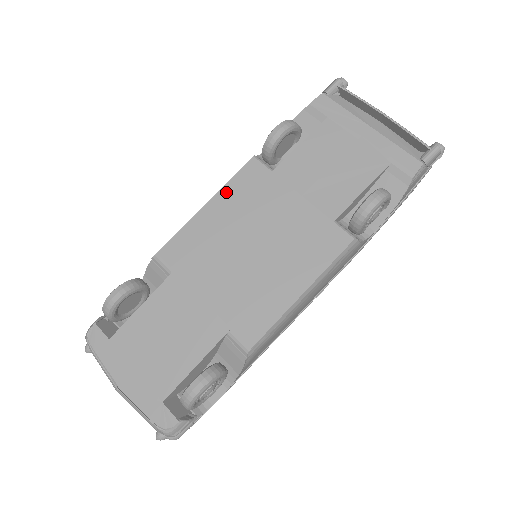
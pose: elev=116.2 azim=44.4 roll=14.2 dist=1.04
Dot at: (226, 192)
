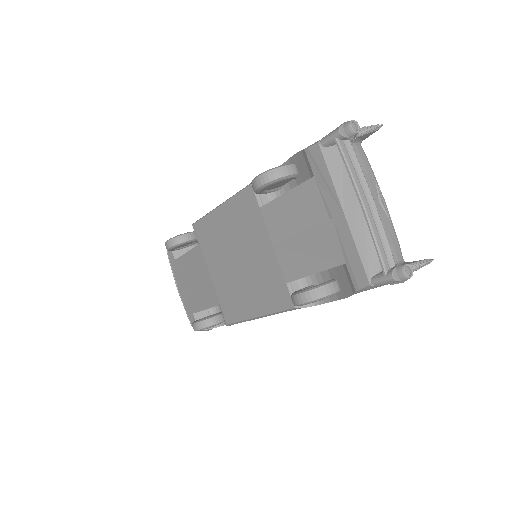
Dot at: (231, 205)
